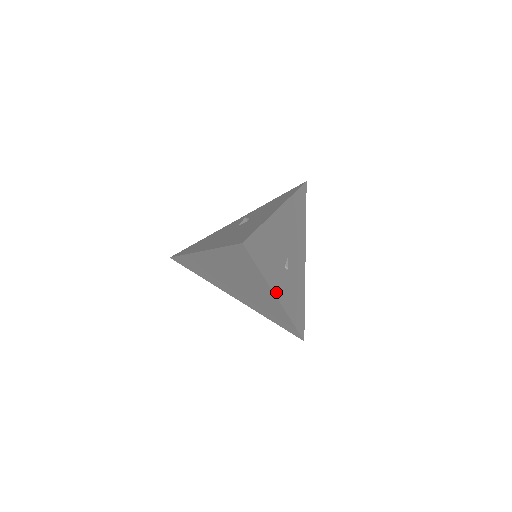
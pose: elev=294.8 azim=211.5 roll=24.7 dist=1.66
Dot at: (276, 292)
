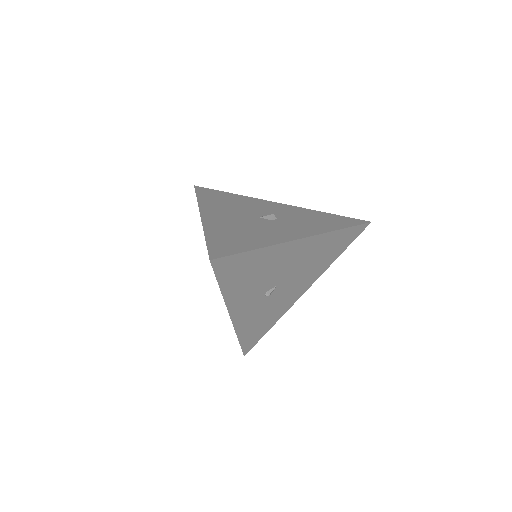
Dot at: (233, 311)
